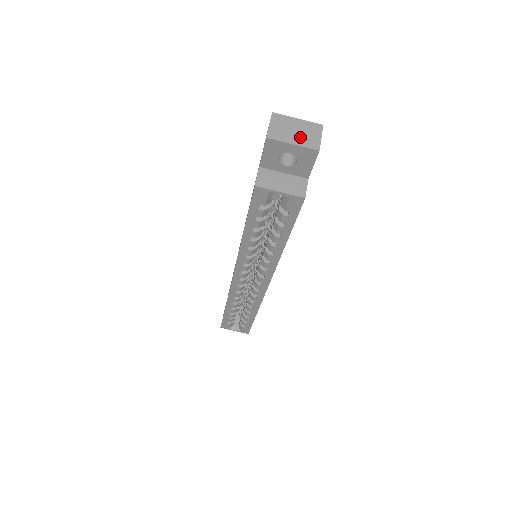
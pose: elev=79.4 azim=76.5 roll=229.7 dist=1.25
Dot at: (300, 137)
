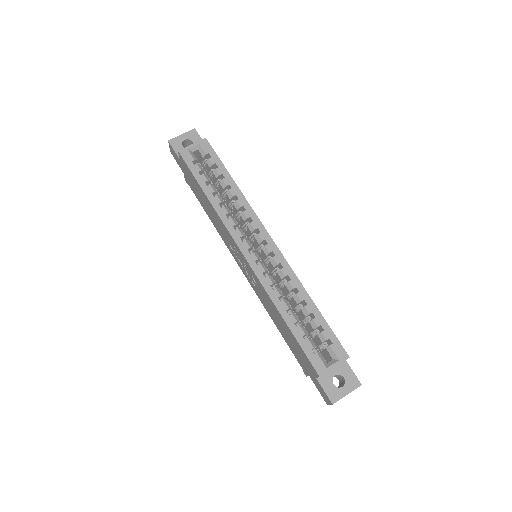
Dot at: occluded
